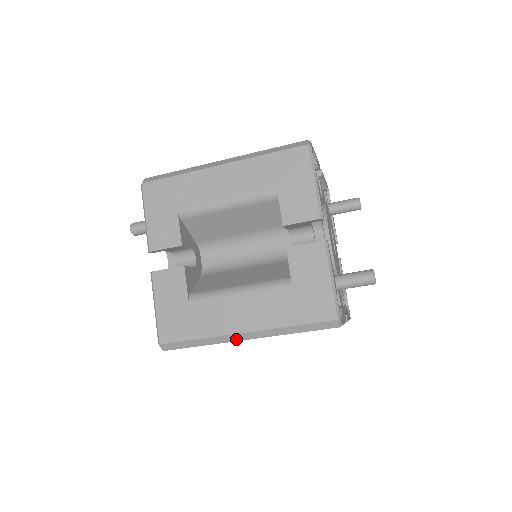
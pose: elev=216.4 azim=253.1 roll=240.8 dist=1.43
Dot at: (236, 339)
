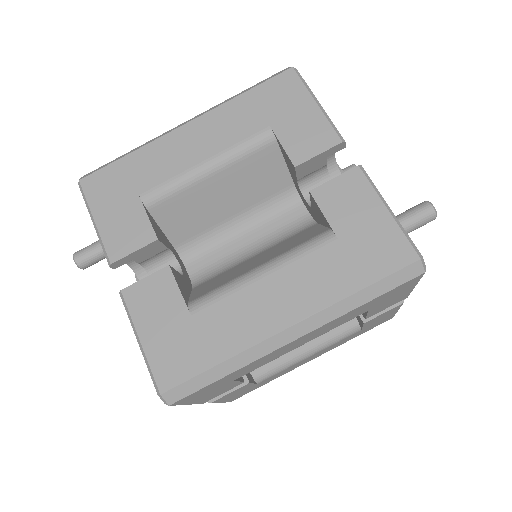
Dot at: (279, 344)
